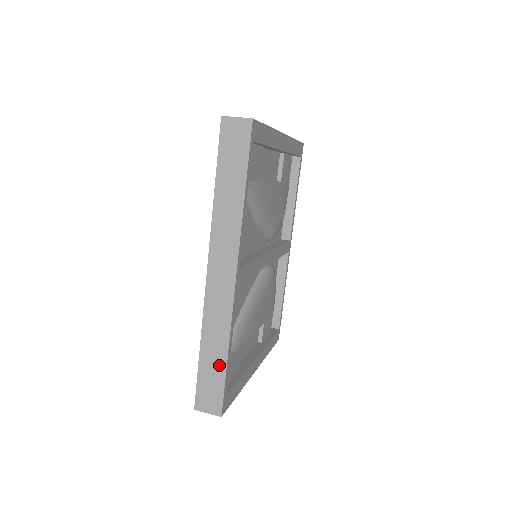
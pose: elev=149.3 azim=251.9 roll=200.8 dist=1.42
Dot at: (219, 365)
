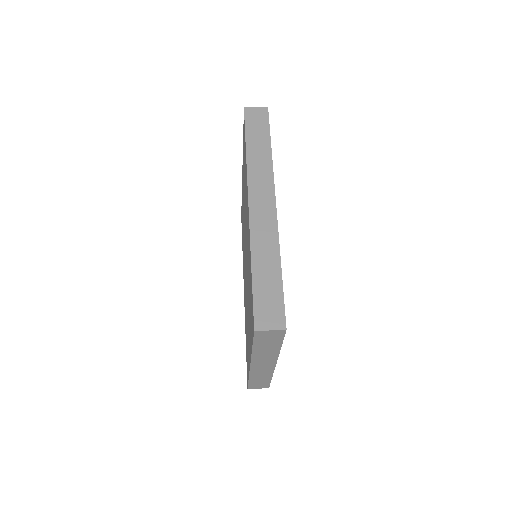
Dot at: (274, 277)
